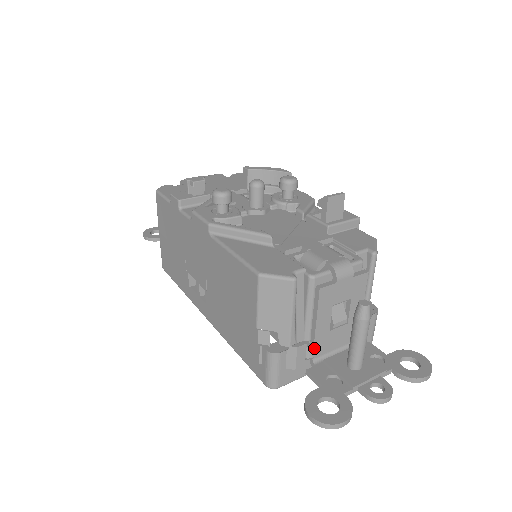
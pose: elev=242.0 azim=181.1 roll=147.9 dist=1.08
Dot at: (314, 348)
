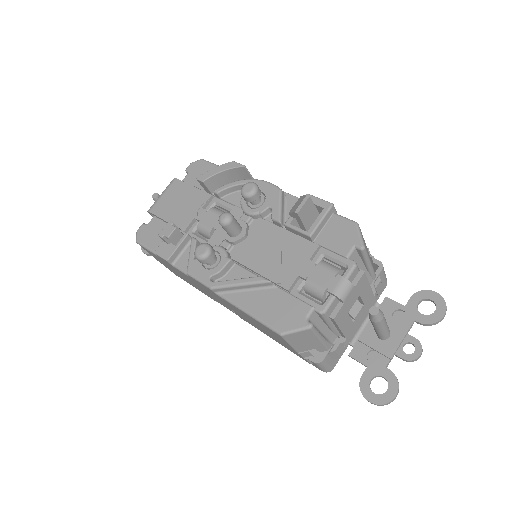
Dot at: (347, 339)
